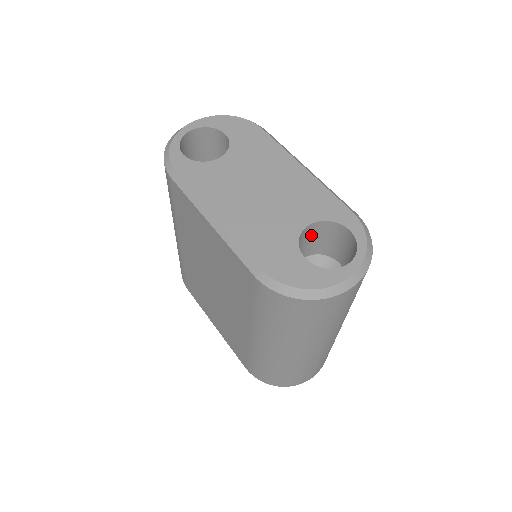
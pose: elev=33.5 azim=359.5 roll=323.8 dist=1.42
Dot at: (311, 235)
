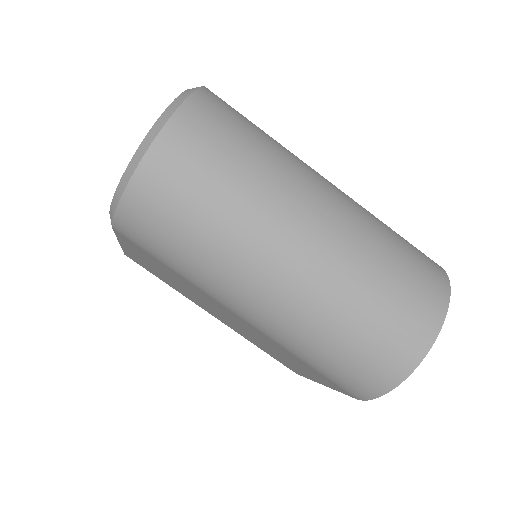
Dot at: occluded
